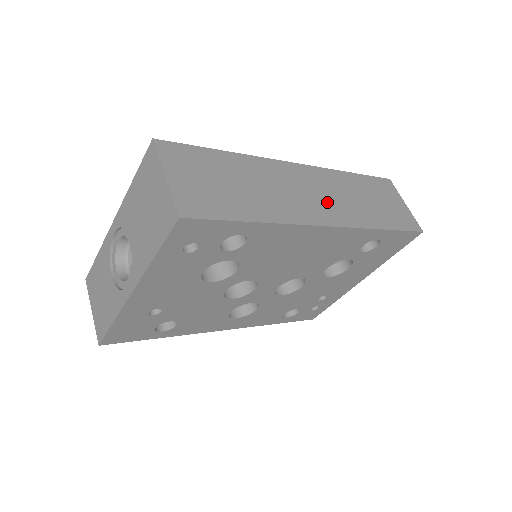
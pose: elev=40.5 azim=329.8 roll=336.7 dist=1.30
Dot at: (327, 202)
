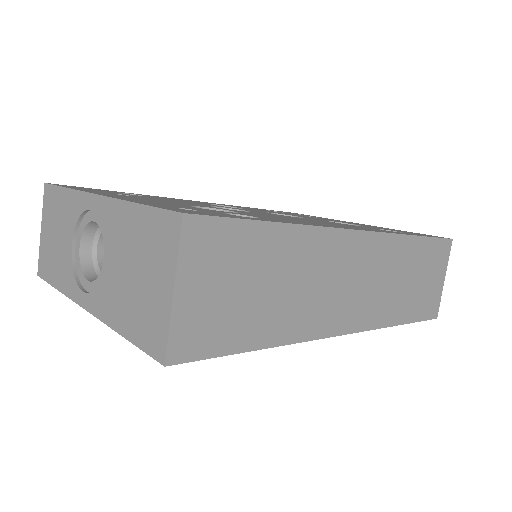
Dot at: (362, 295)
